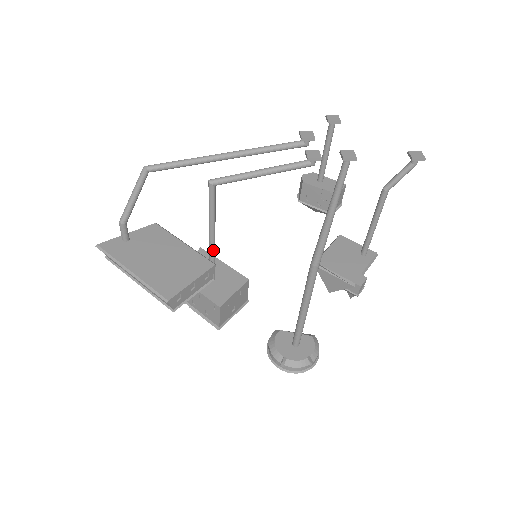
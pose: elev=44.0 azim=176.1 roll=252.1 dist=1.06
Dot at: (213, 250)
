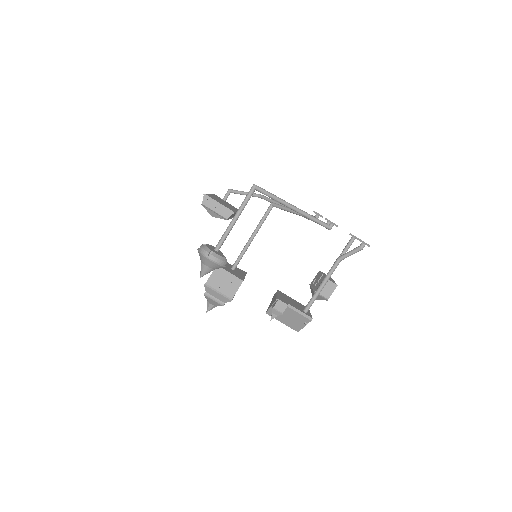
Dot at: (246, 247)
